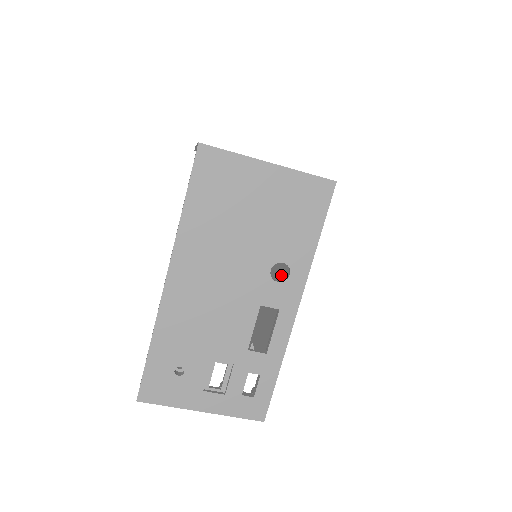
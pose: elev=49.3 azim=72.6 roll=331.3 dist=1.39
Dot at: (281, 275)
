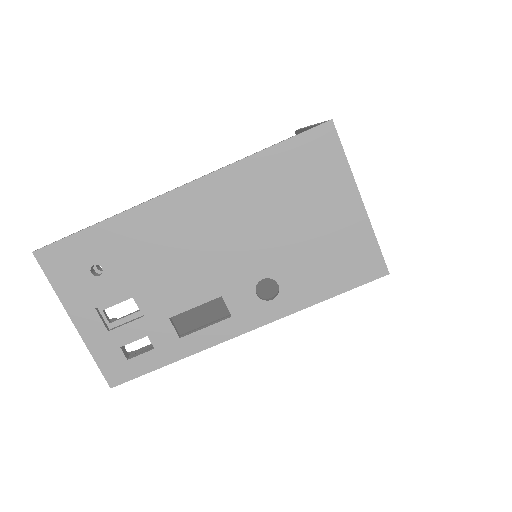
Dot at: occluded
